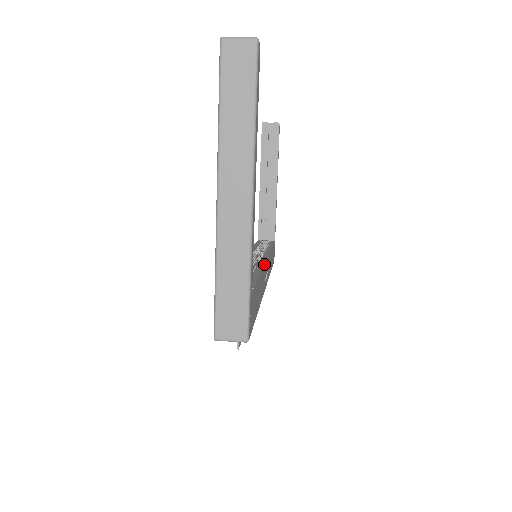
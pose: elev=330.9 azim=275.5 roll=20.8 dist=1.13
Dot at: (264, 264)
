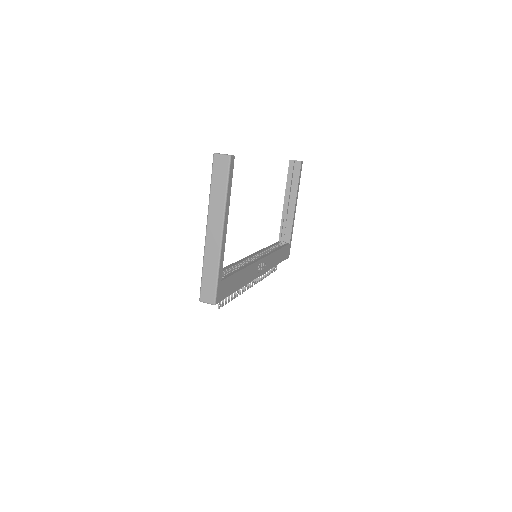
Dot at: (253, 263)
